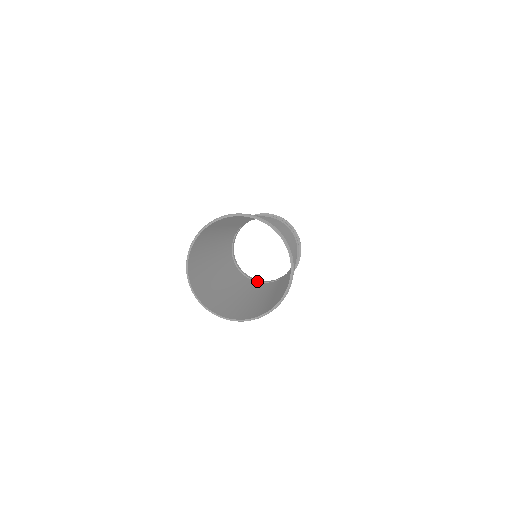
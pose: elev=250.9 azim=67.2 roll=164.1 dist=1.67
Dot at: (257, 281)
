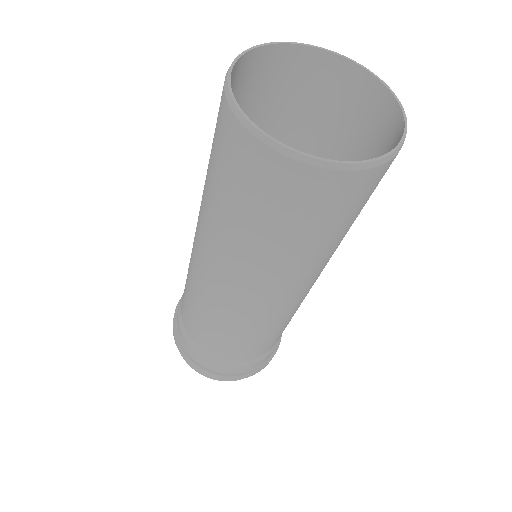
Dot at: occluded
